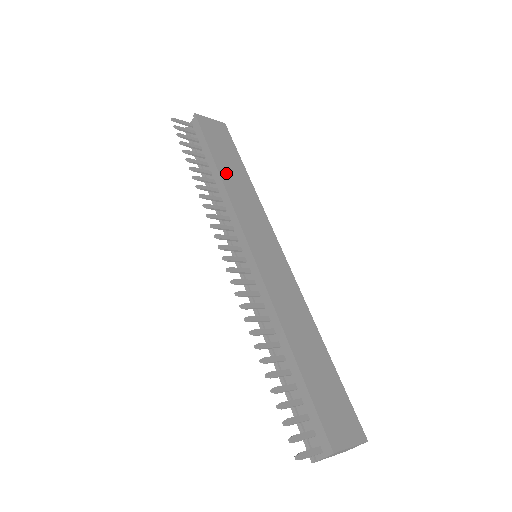
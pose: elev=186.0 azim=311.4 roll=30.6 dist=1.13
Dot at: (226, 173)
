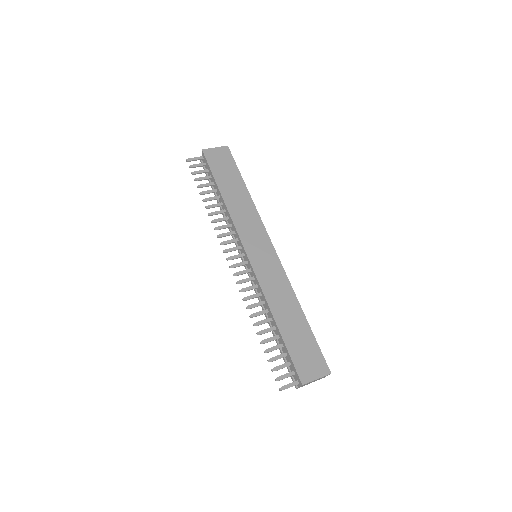
Dot at: (229, 196)
